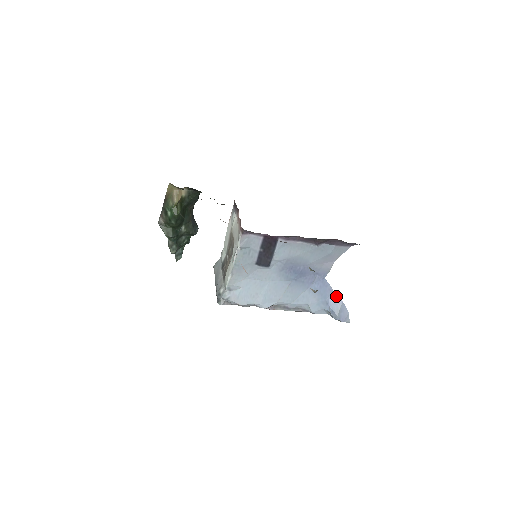
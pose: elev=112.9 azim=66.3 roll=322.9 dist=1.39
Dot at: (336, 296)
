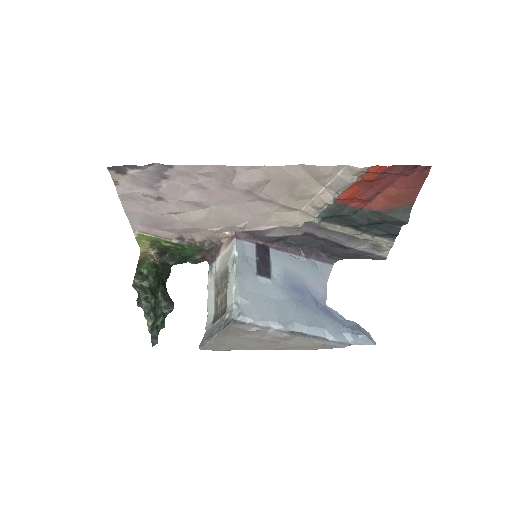
Dot at: (346, 320)
